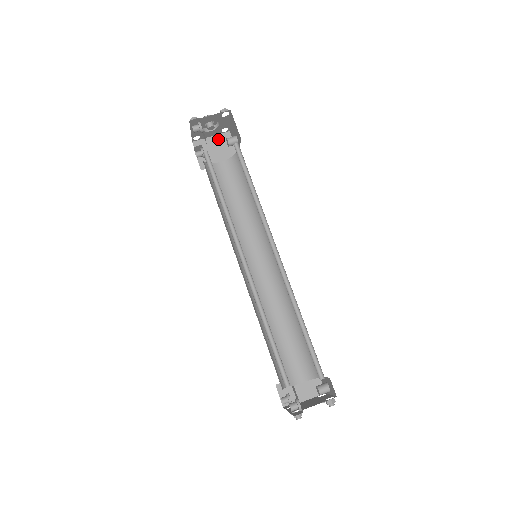
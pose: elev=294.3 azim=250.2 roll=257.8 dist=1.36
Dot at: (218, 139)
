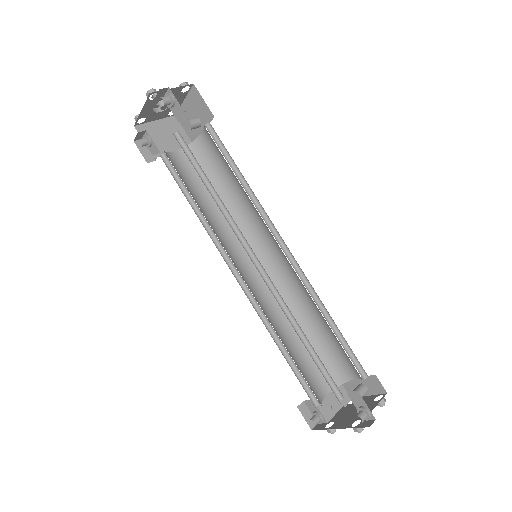
Dot at: (164, 124)
